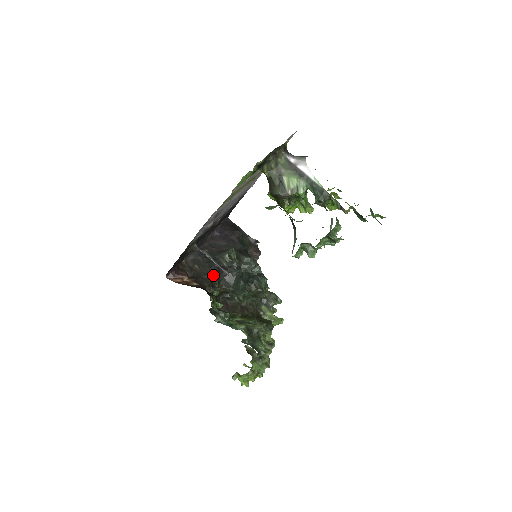
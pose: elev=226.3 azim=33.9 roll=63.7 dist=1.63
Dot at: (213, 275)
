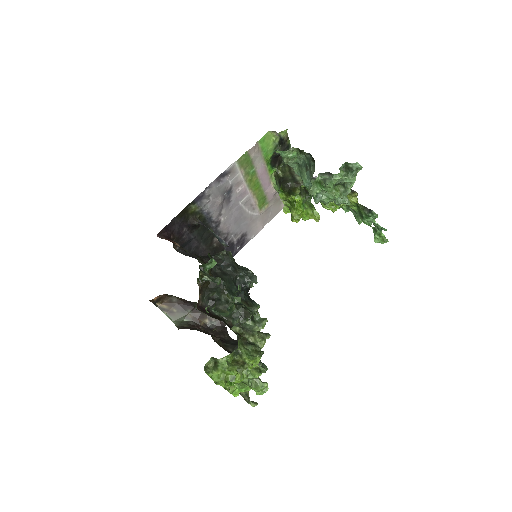
Dot at: (206, 258)
